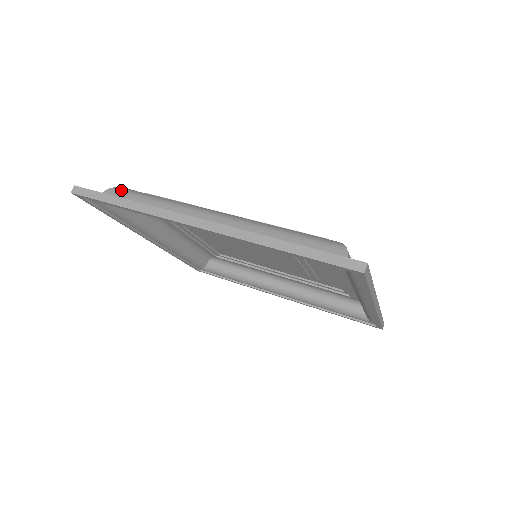
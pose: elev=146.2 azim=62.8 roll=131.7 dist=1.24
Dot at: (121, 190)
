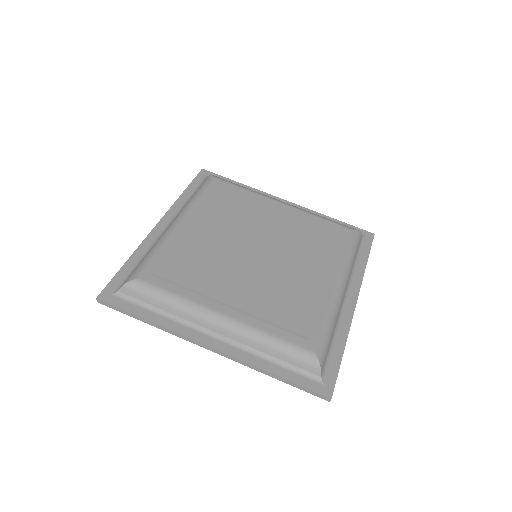
Dot at: (133, 289)
